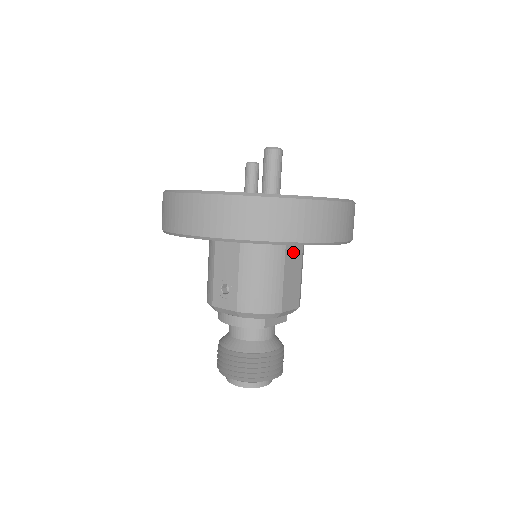
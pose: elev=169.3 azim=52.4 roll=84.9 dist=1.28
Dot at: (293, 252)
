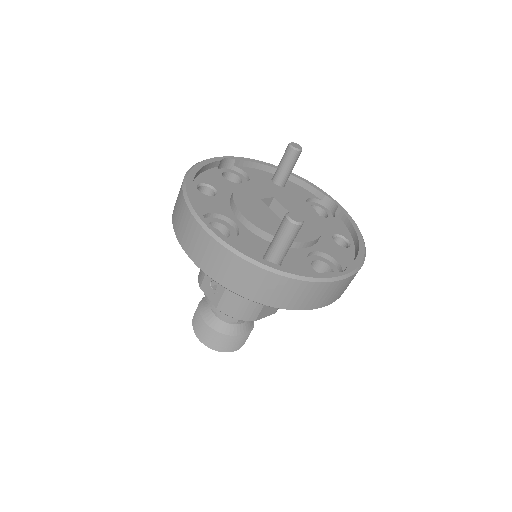
Dot at: occluded
